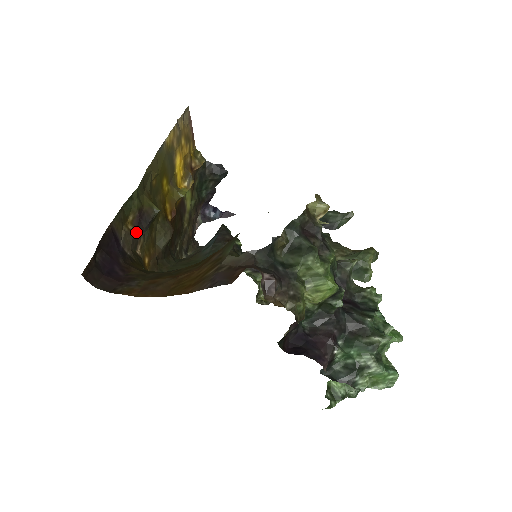
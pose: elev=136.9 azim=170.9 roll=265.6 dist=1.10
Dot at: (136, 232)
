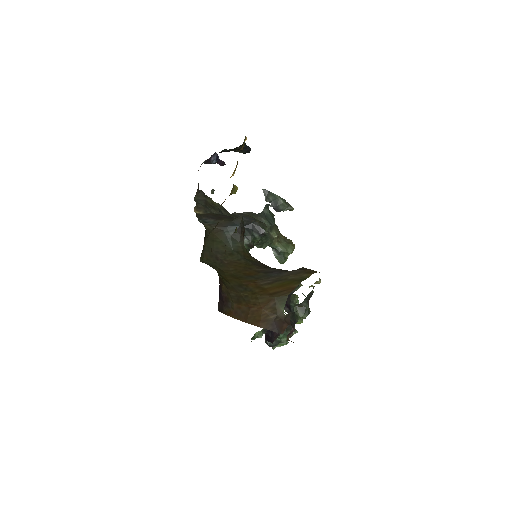
Dot at: occluded
